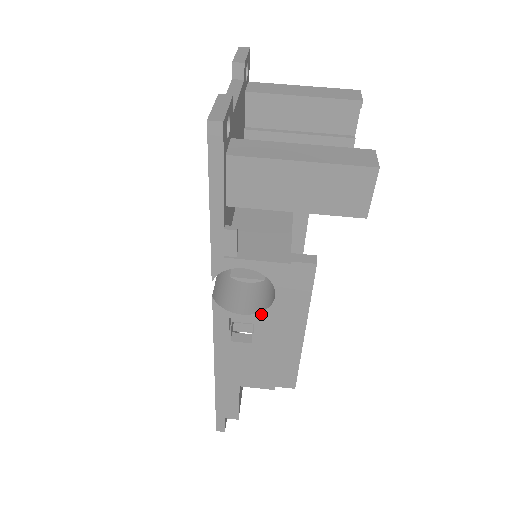
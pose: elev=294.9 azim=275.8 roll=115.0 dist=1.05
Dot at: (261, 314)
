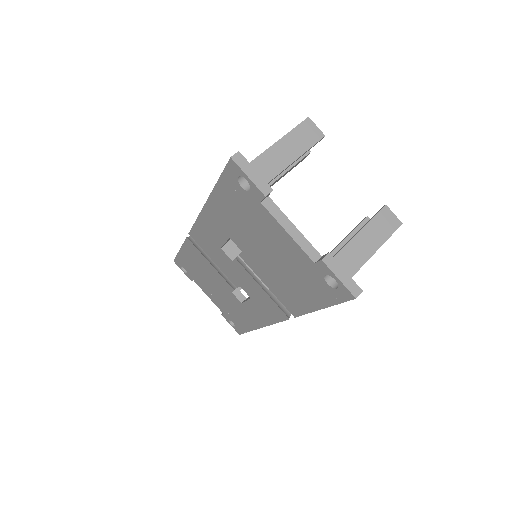
Dot at: occluded
